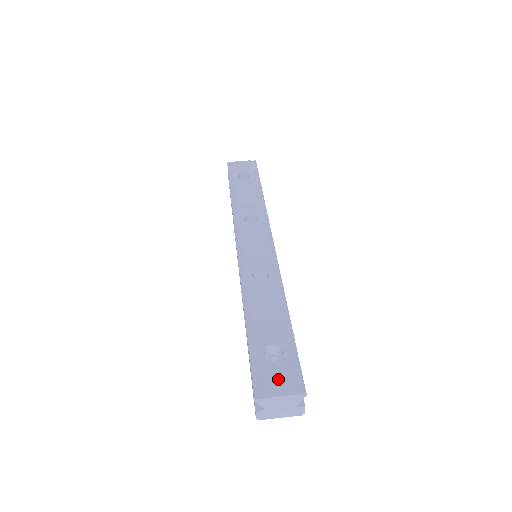
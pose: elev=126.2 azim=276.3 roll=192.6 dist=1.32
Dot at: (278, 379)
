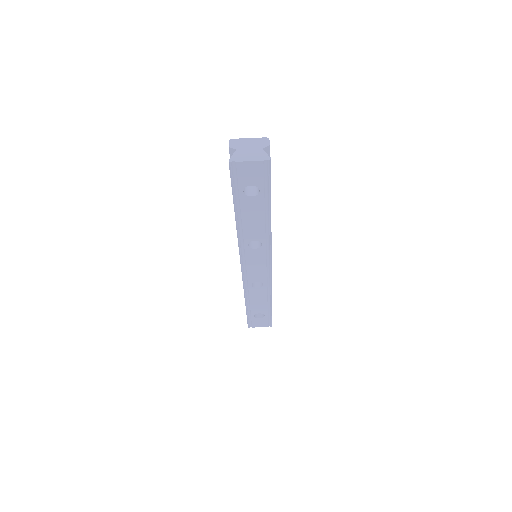
Dot at: (260, 323)
